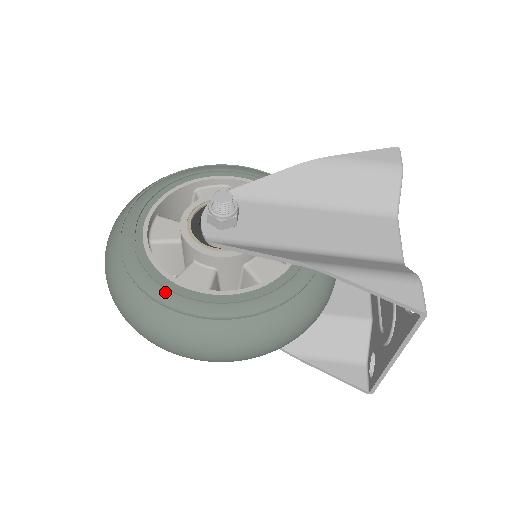
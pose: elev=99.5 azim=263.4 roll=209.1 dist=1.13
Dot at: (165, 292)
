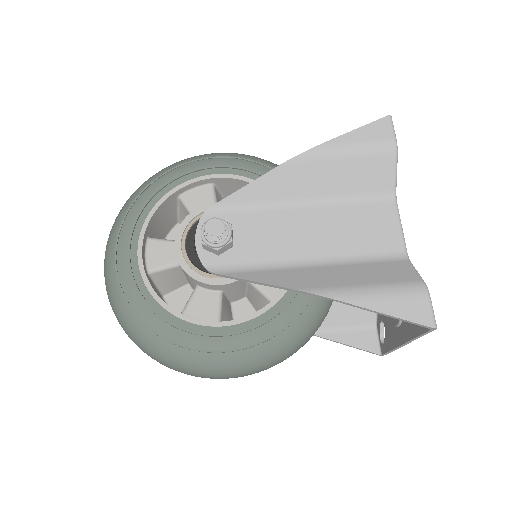
Dot at: (179, 333)
